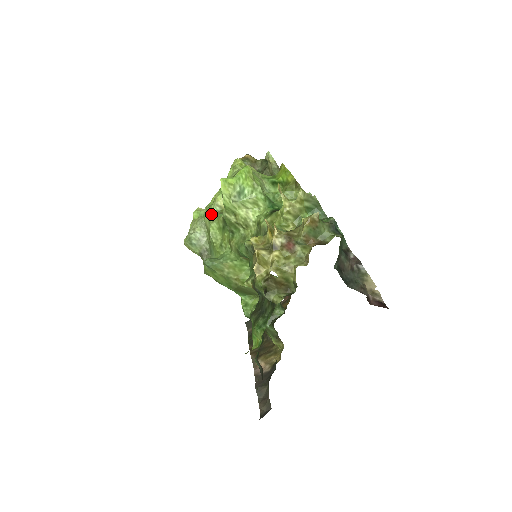
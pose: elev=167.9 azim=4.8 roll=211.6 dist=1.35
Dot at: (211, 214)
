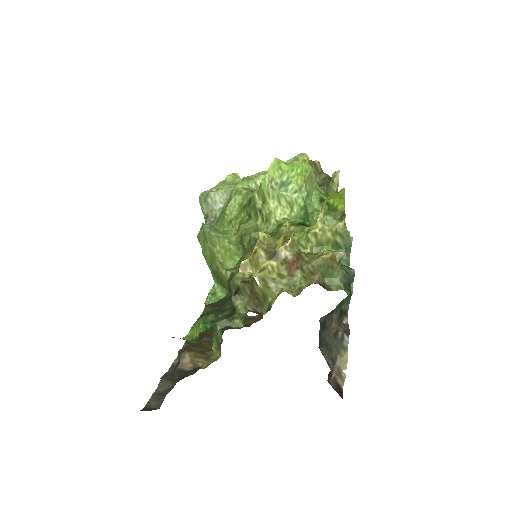
Dot at: (243, 186)
